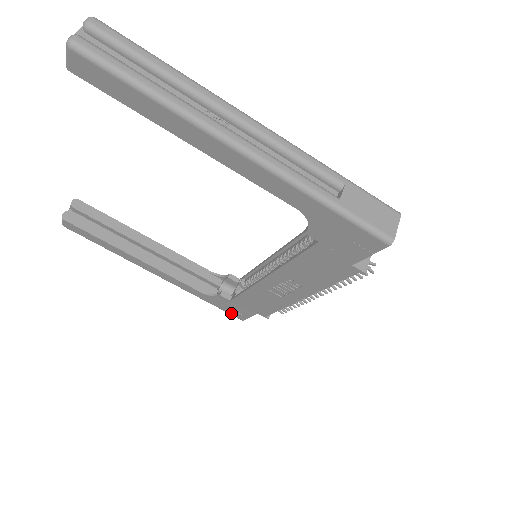
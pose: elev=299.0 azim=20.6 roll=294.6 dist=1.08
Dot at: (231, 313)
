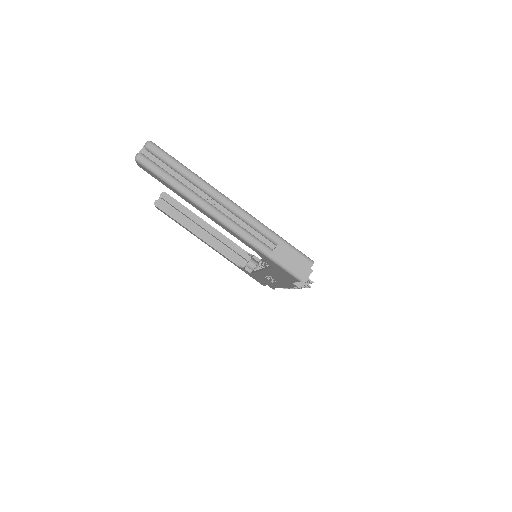
Dot at: (255, 279)
